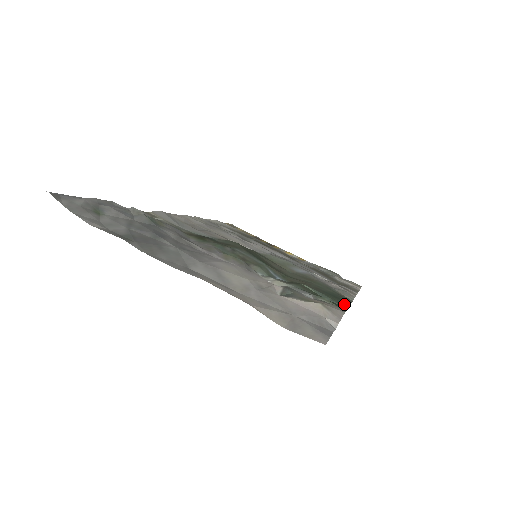
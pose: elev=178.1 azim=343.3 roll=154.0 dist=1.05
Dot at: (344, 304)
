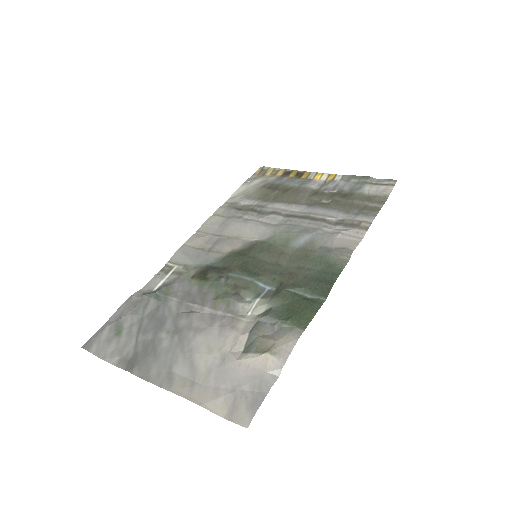
Dot at: (325, 291)
